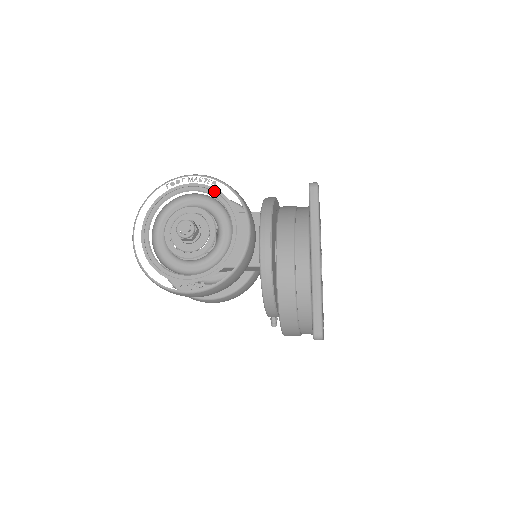
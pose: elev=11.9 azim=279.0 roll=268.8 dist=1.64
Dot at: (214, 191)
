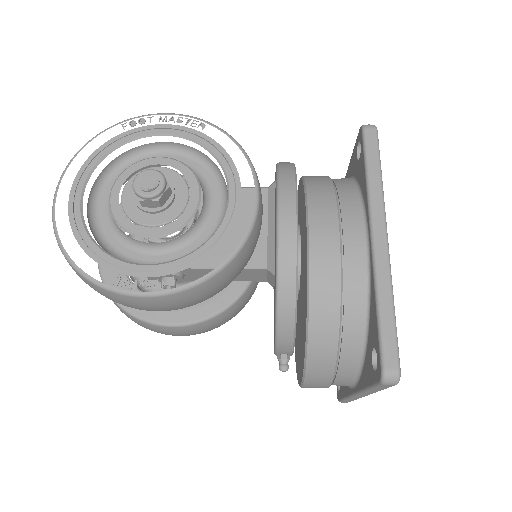
Dot at: (201, 137)
